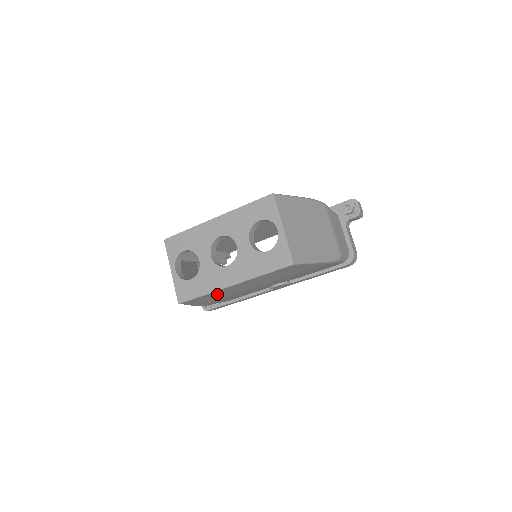
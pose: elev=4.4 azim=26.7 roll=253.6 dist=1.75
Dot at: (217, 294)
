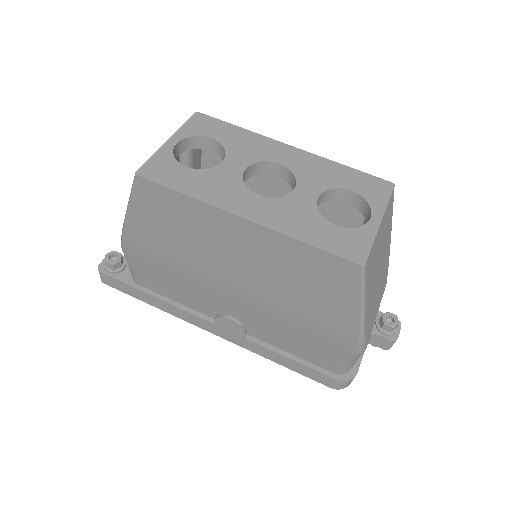
Dot at: (191, 223)
